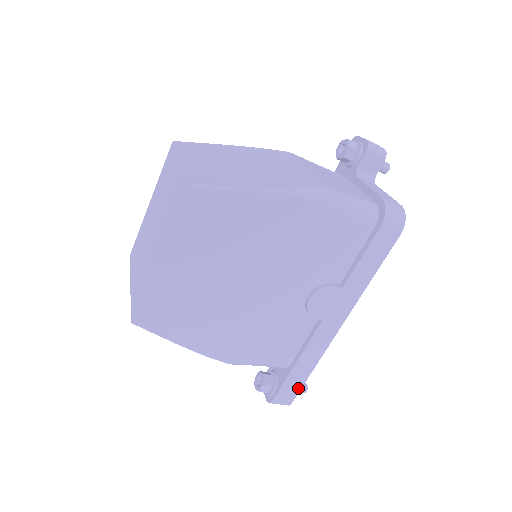
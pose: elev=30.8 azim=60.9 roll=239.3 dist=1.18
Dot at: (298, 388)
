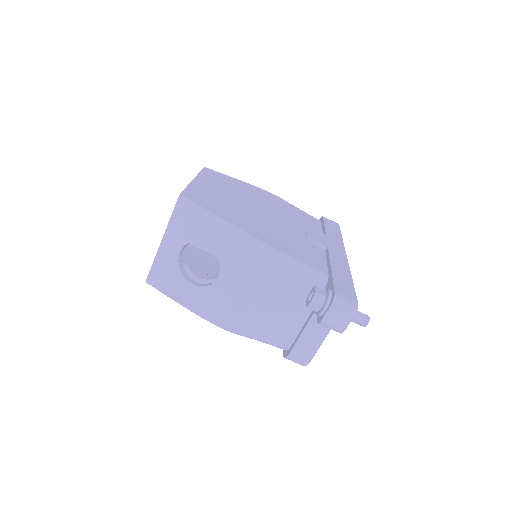
Dot at: (352, 290)
